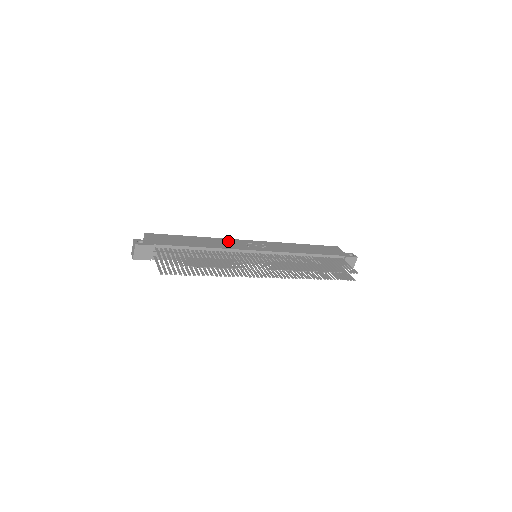
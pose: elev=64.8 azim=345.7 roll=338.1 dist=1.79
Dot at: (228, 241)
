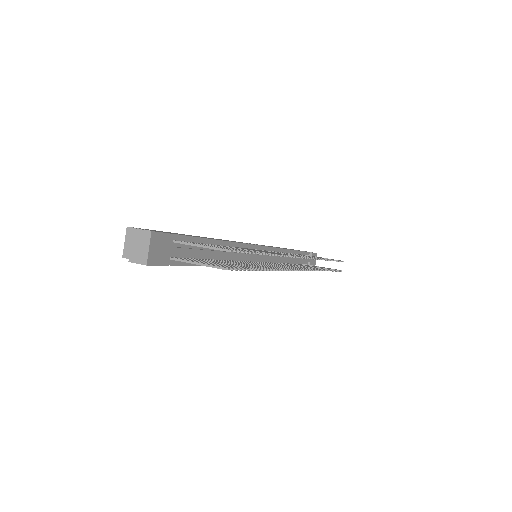
Dot at: occluded
